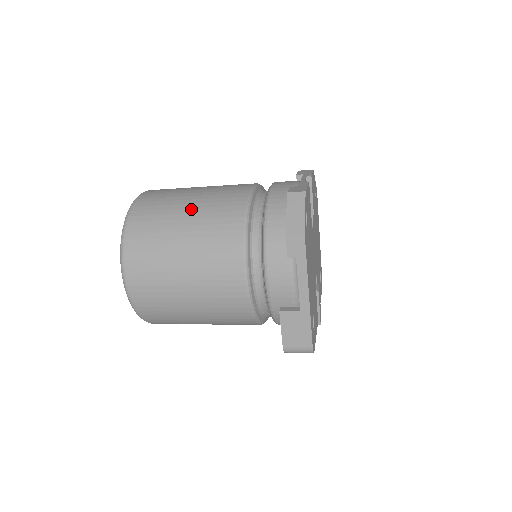
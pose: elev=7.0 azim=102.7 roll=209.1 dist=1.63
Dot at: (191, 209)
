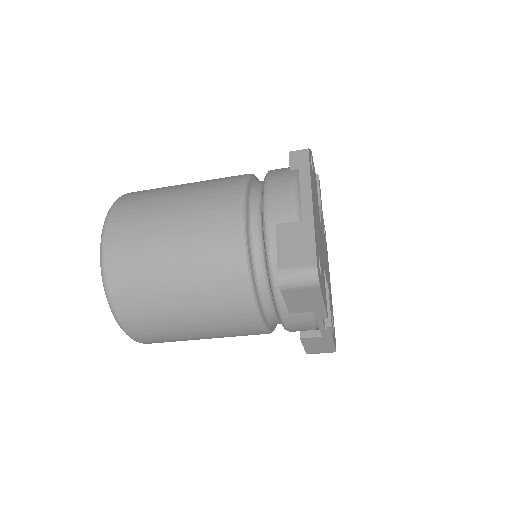
Dot at: occluded
